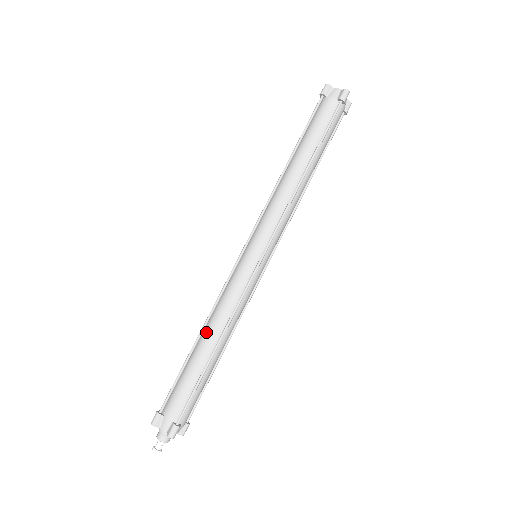
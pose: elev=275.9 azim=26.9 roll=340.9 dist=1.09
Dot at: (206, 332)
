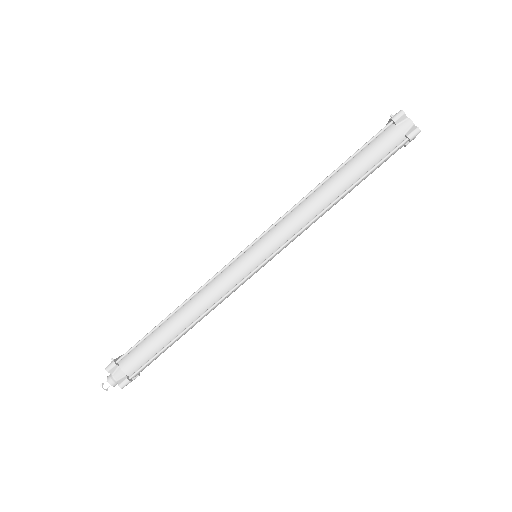
Dot at: (183, 310)
